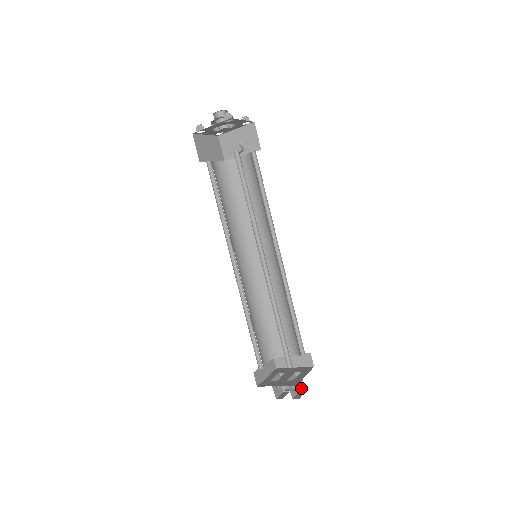
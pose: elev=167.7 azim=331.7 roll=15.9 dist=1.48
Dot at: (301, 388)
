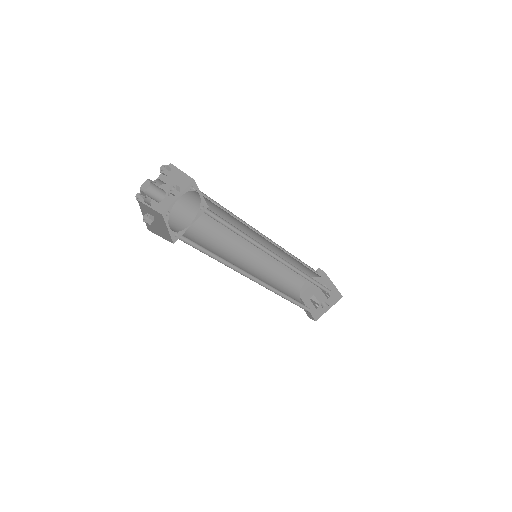
Dot at: (329, 291)
